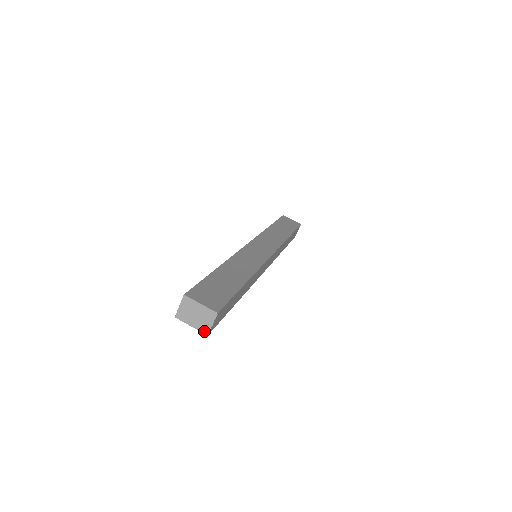
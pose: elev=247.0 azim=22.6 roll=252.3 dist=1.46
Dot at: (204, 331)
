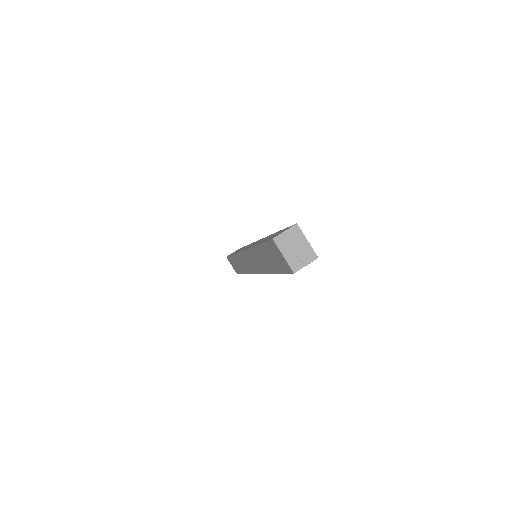
Dot at: (293, 267)
